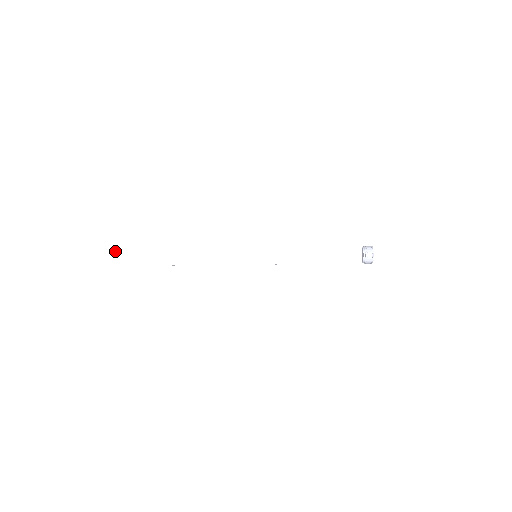
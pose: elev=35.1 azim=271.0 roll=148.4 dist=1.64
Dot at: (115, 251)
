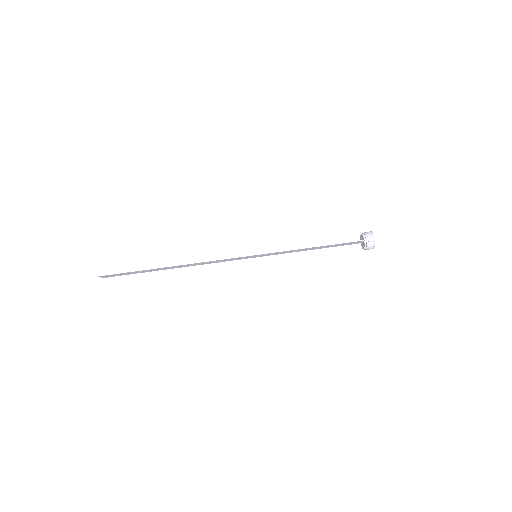
Dot at: occluded
